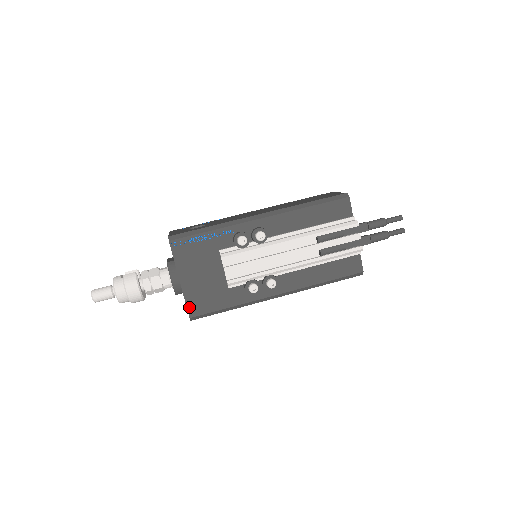
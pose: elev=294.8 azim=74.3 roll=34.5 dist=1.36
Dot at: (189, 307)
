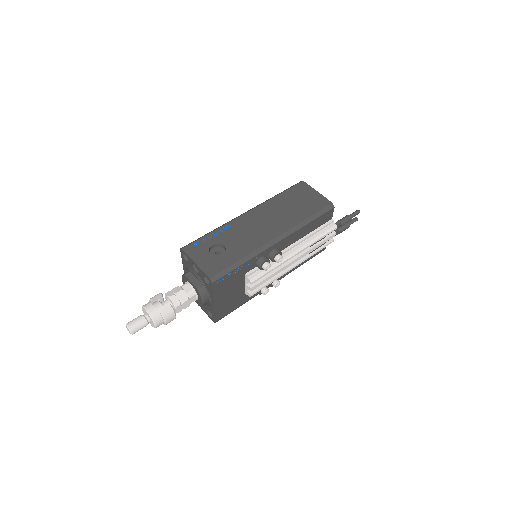
Dot at: (217, 317)
